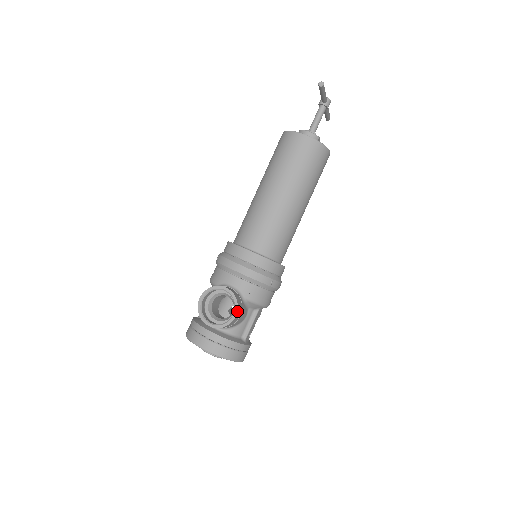
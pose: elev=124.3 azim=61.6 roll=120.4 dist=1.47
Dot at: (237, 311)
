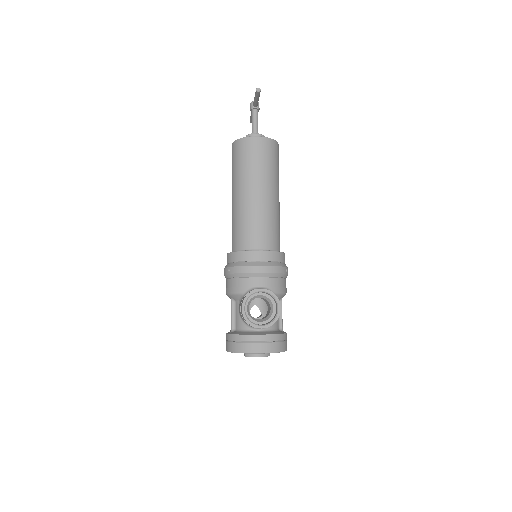
Dot at: (280, 304)
